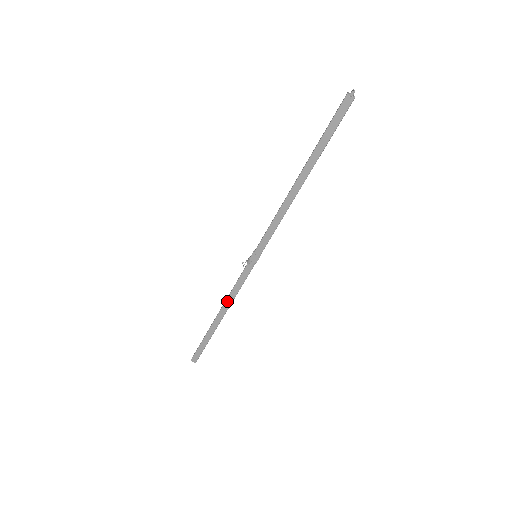
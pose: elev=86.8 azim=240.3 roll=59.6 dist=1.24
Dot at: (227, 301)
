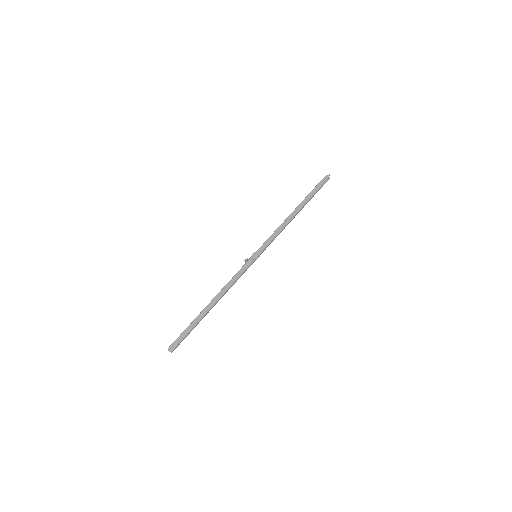
Dot at: (224, 288)
